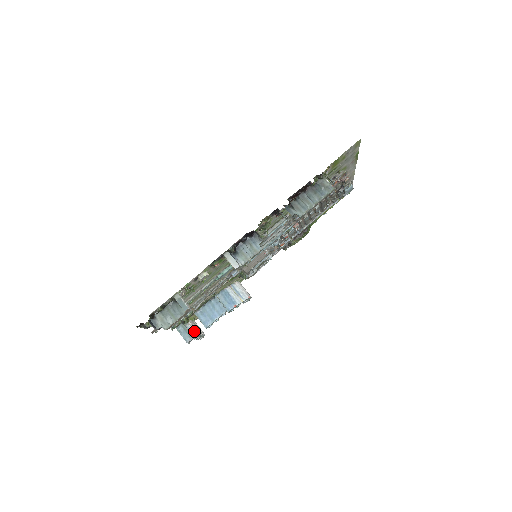
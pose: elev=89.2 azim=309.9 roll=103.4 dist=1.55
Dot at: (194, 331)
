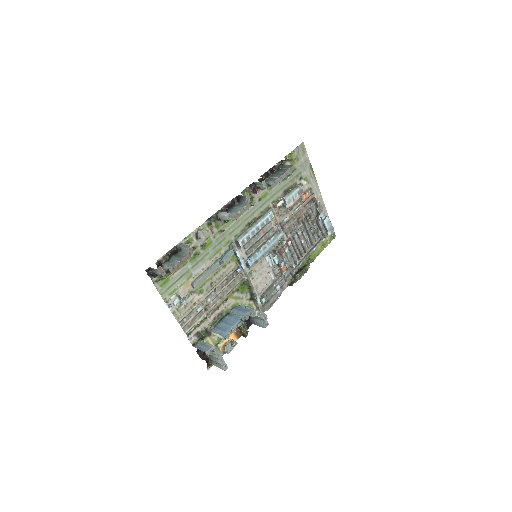
Dot at: (212, 346)
